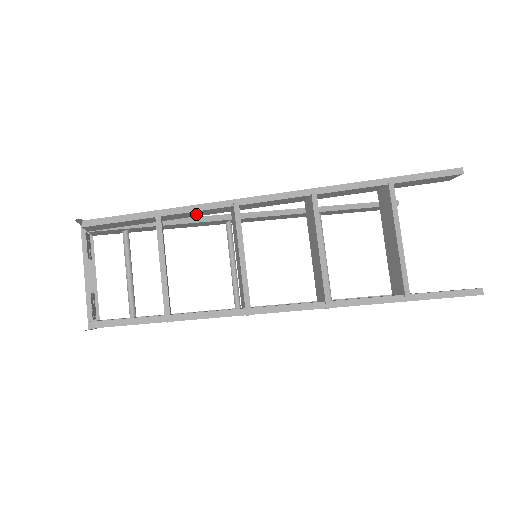
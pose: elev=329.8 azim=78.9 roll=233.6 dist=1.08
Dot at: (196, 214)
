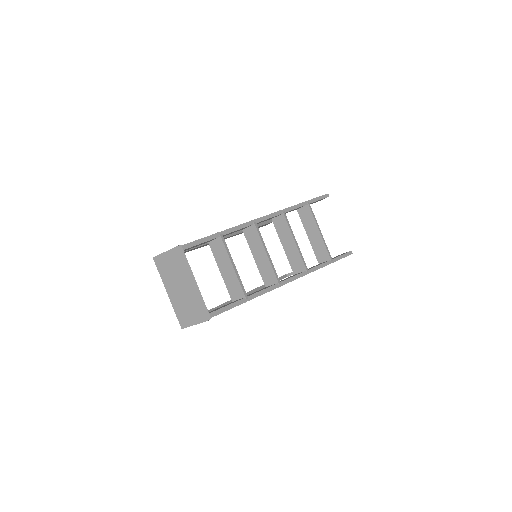
Dot at: occluded
